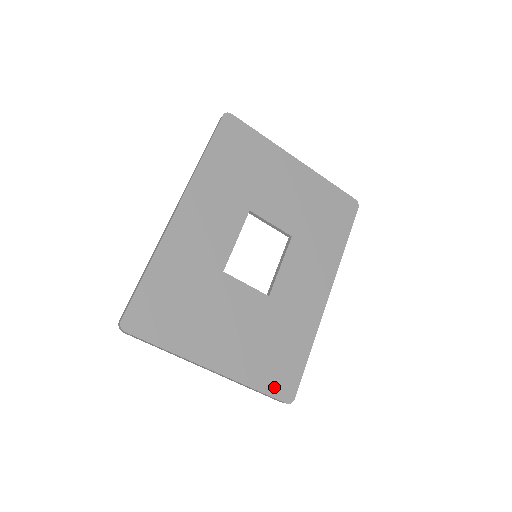
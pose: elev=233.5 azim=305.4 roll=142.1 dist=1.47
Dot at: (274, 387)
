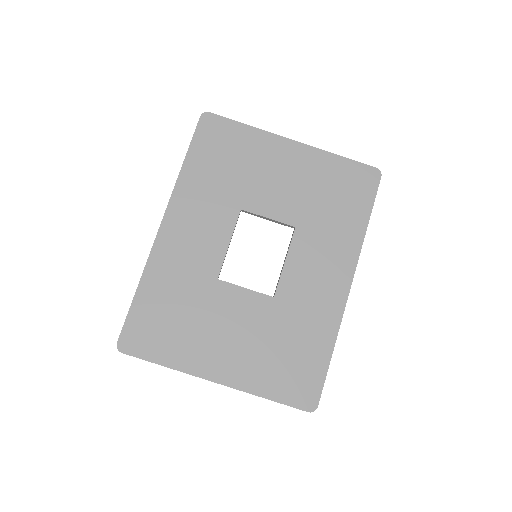
Dot at: (290, 395)
